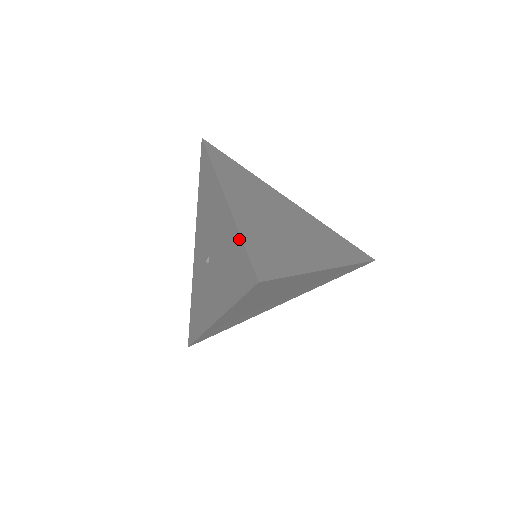
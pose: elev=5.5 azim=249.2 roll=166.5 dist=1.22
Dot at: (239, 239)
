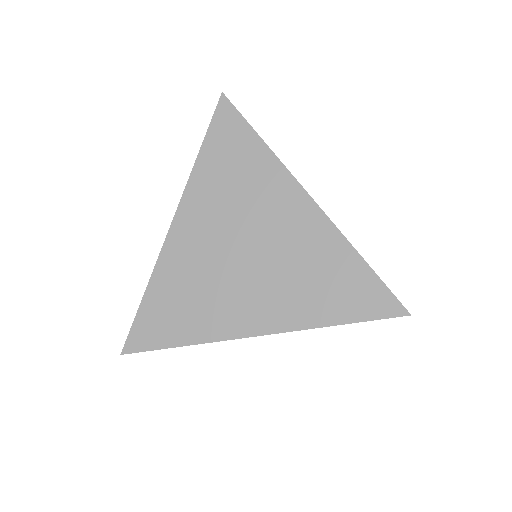
Dot at: (147, 294)
